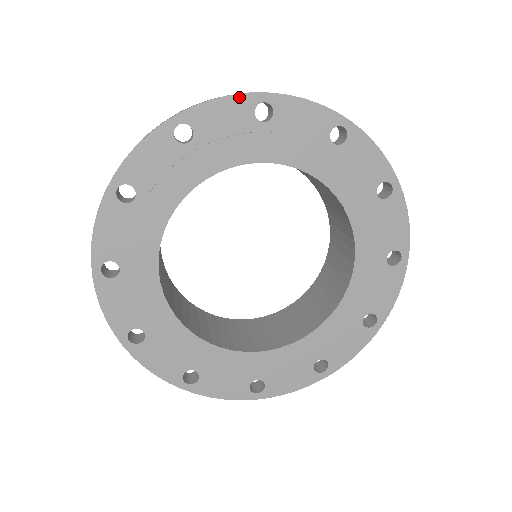
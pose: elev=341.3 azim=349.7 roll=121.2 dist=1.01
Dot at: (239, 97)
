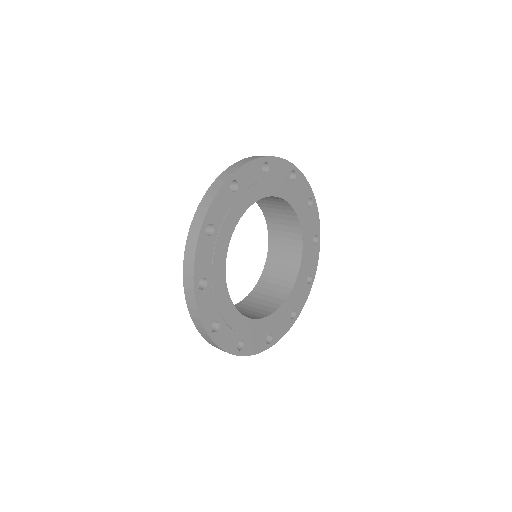
Dot at: (288, 163)
